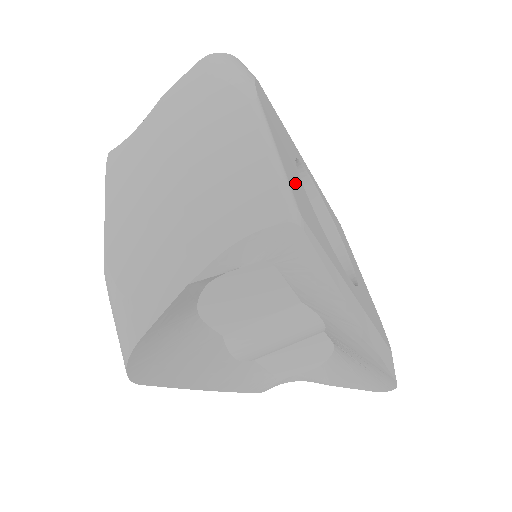
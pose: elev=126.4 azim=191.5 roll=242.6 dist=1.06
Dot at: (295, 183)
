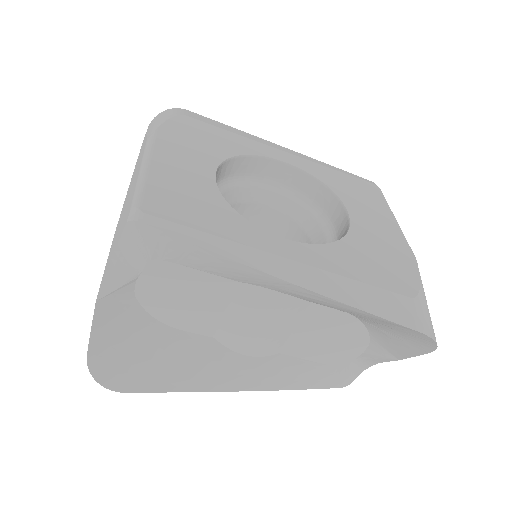
Dot at: (175, 184)
